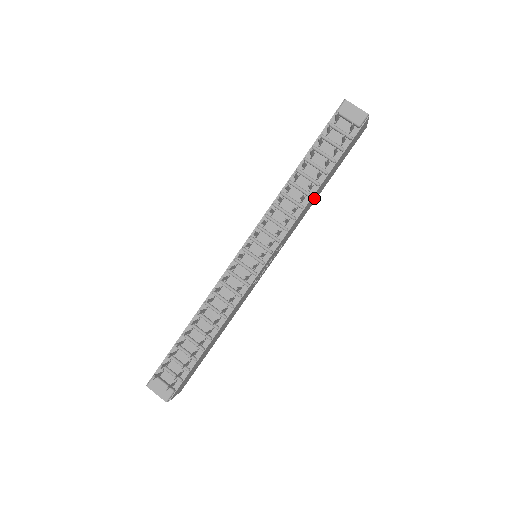
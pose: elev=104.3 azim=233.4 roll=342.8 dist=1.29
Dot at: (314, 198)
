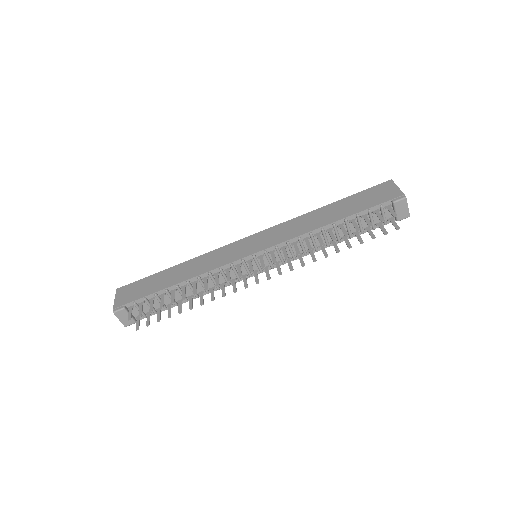
Dot at: occluded
